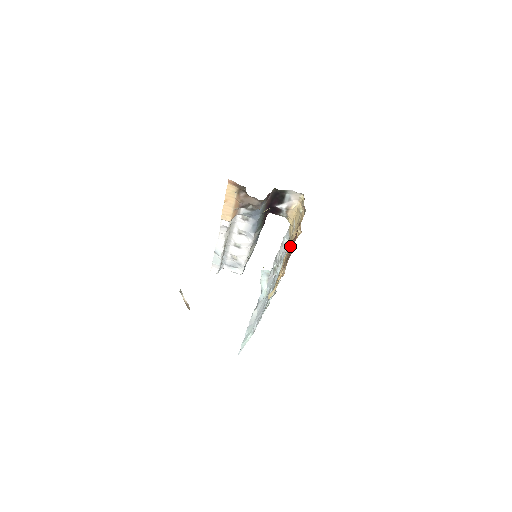
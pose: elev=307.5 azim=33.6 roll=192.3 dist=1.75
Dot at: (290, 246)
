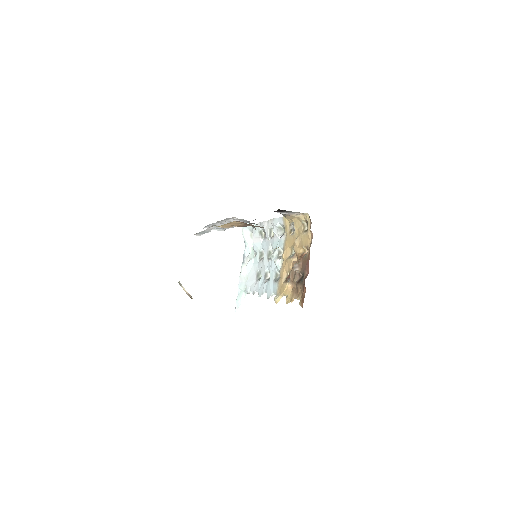
Dot at: (299, 268)
